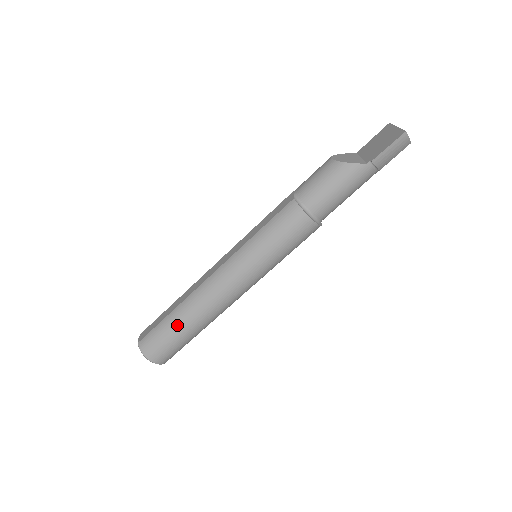
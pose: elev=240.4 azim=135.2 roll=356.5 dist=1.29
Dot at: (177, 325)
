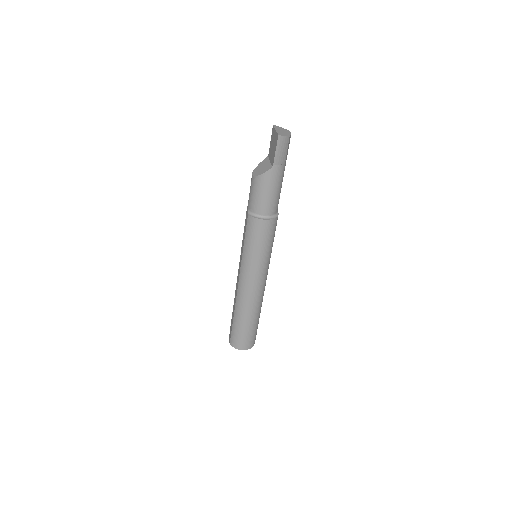
Dot at: (241, 323)
